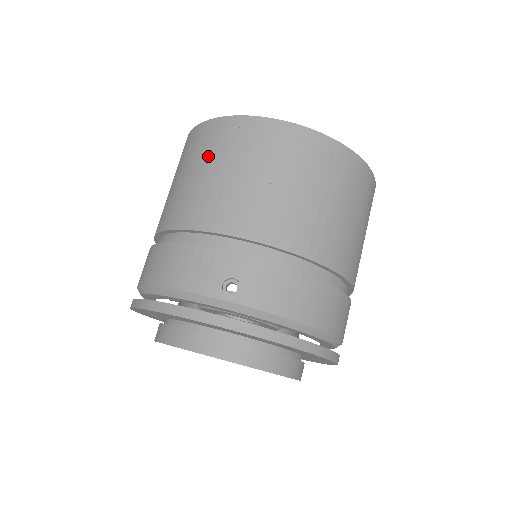
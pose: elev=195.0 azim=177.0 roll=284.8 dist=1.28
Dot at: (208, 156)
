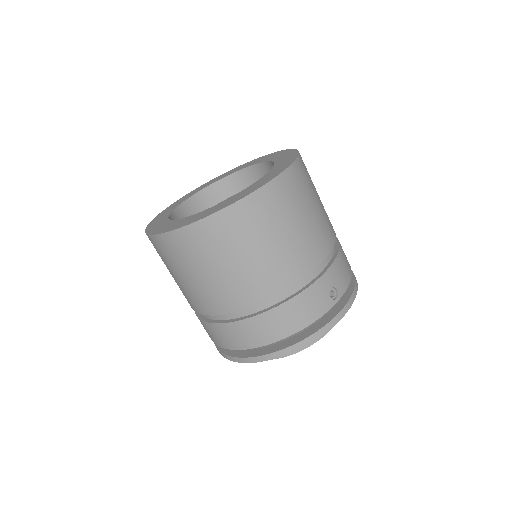
Dot at: (252, 238)
